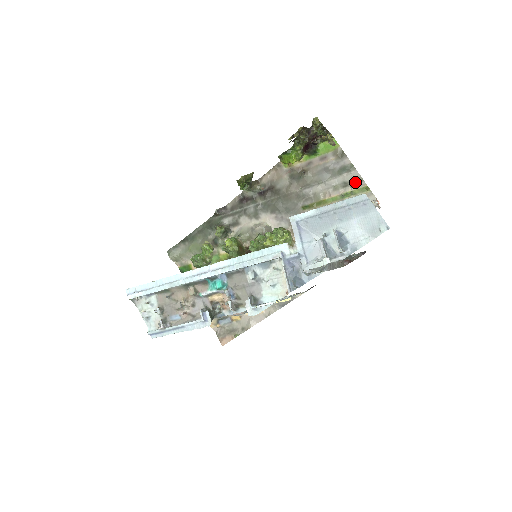
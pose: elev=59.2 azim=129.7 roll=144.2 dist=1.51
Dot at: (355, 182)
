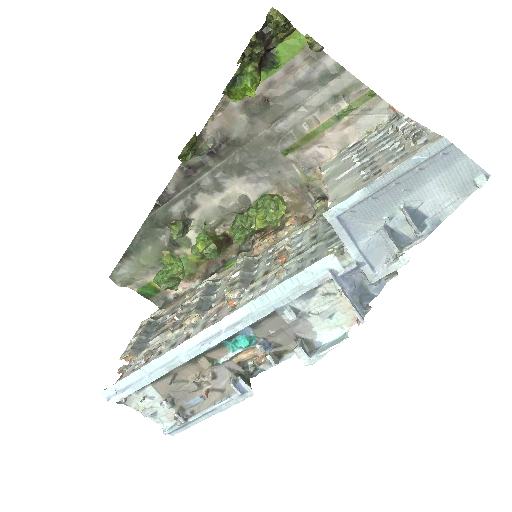
Dot at: (351, 90)
